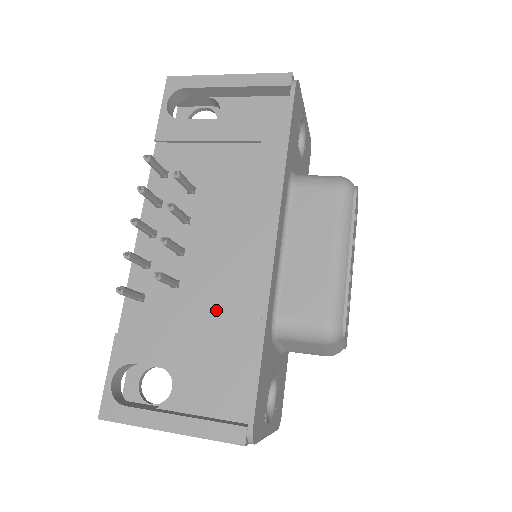
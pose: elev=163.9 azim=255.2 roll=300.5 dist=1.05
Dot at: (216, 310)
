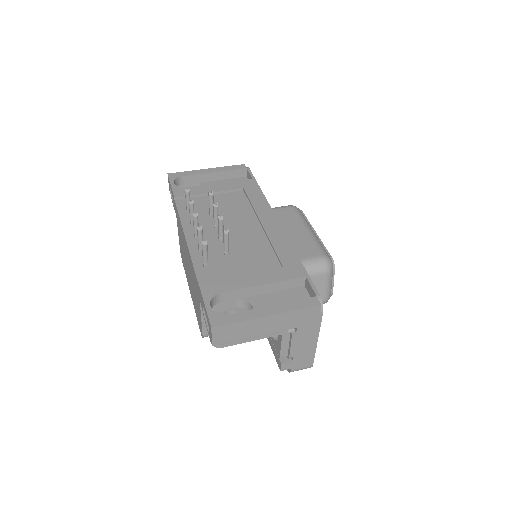
Dot at: (261, 257)
